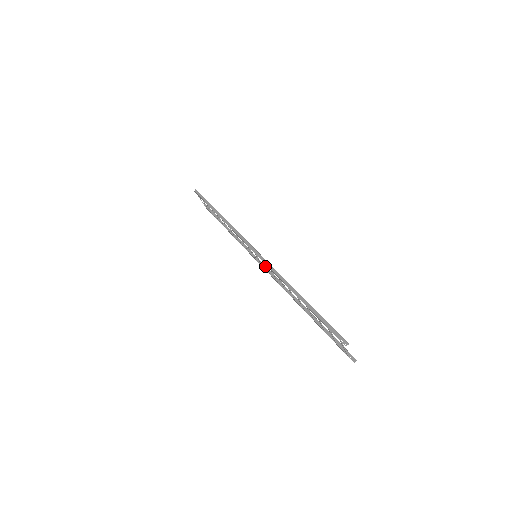
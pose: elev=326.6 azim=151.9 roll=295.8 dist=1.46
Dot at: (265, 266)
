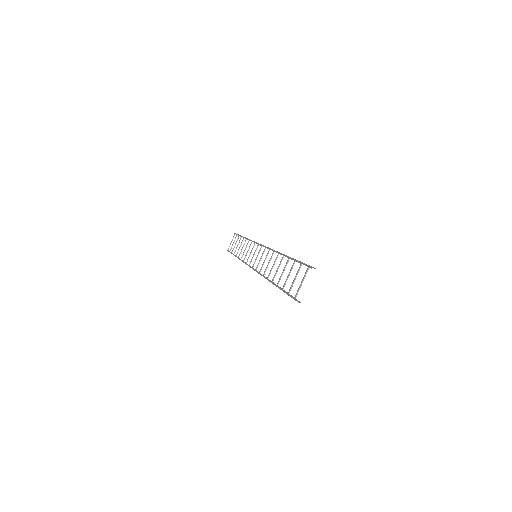
Dot at: occluded
